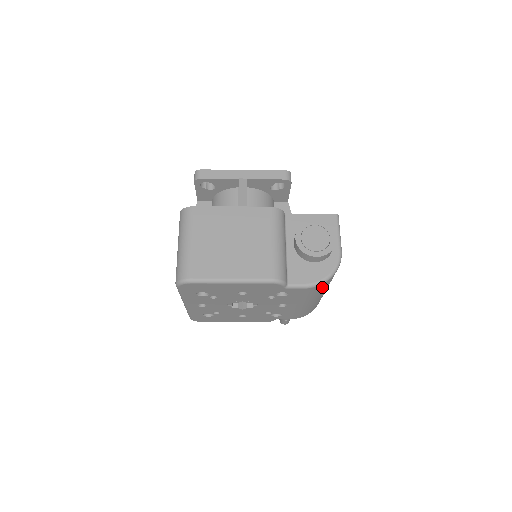
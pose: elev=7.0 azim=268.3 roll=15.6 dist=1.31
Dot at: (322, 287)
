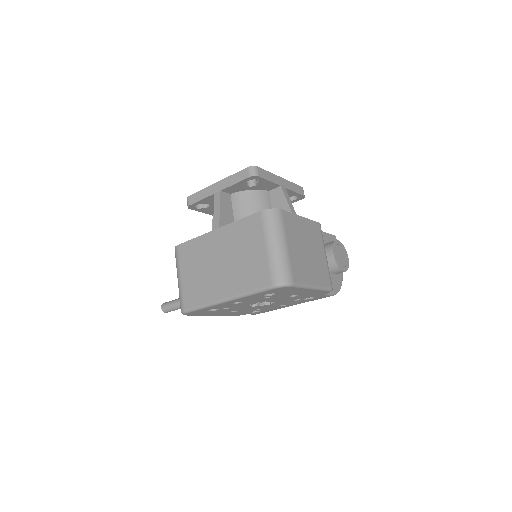
Dot at: occluded
